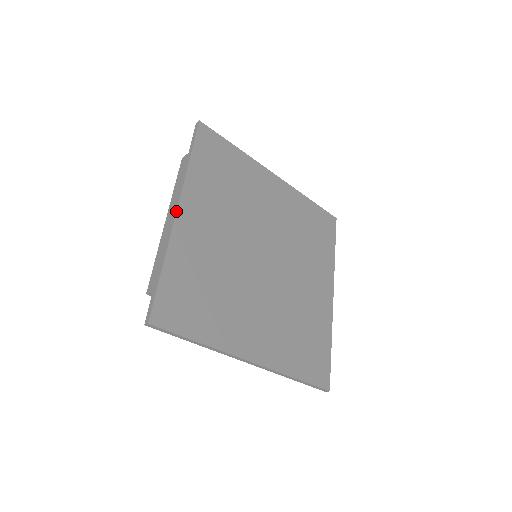
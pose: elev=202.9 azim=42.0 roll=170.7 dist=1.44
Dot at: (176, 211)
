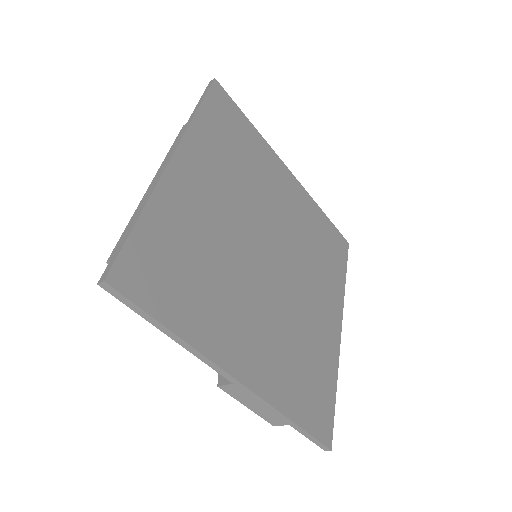
Dot at: (171, 157)
